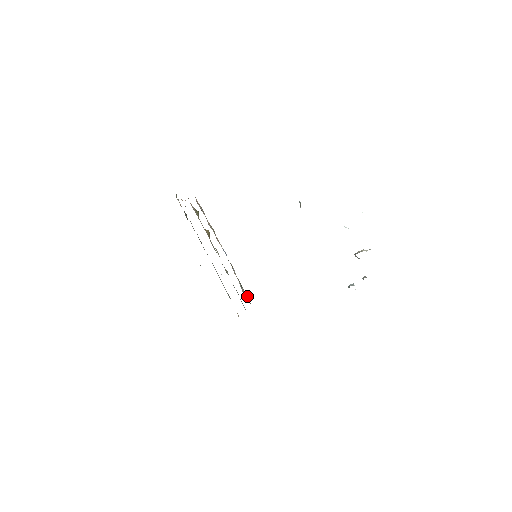
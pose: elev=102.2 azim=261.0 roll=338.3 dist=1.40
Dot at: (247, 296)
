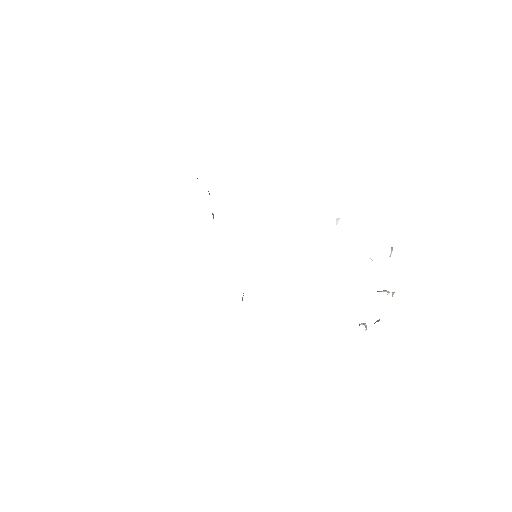
Dot at: occluded
